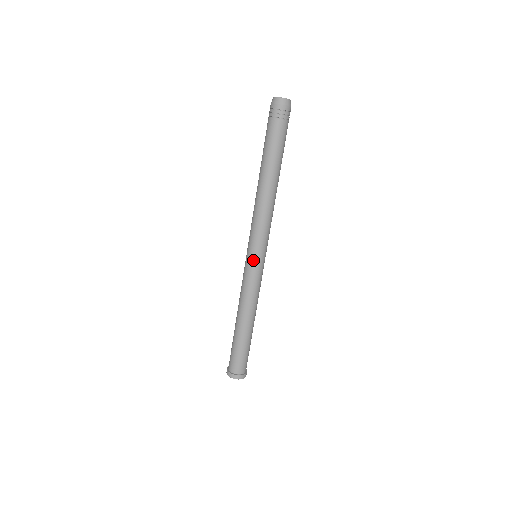
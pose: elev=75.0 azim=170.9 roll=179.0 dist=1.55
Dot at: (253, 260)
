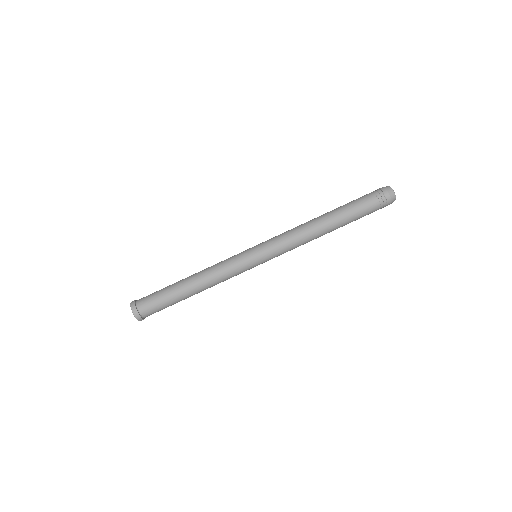
Dot at: (256, 262)
